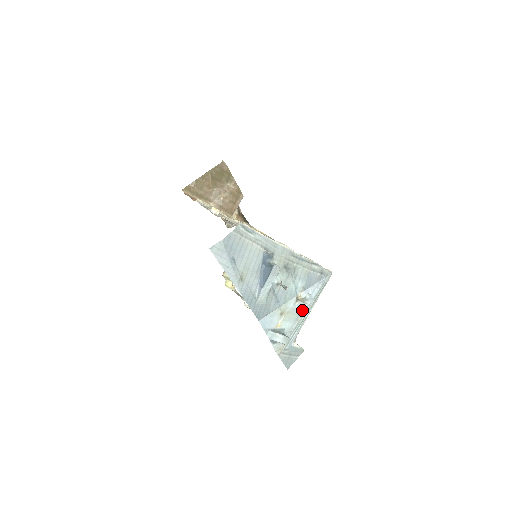
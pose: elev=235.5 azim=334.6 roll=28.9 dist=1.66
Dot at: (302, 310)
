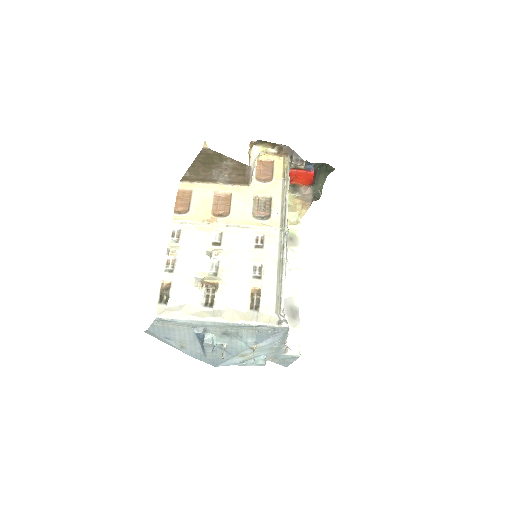
Dot at: (272, 346)
